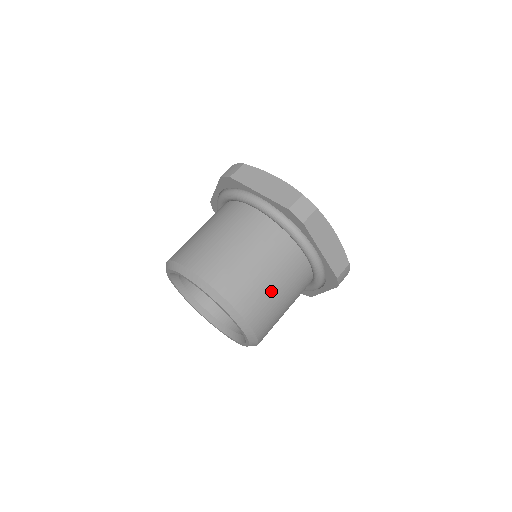
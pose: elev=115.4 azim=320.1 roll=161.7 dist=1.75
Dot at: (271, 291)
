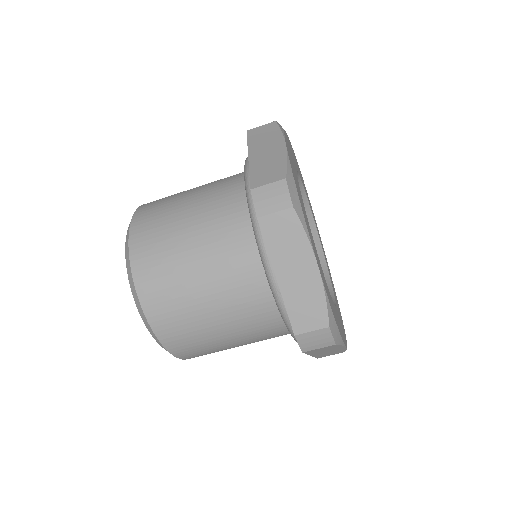
Dot at: occluded
